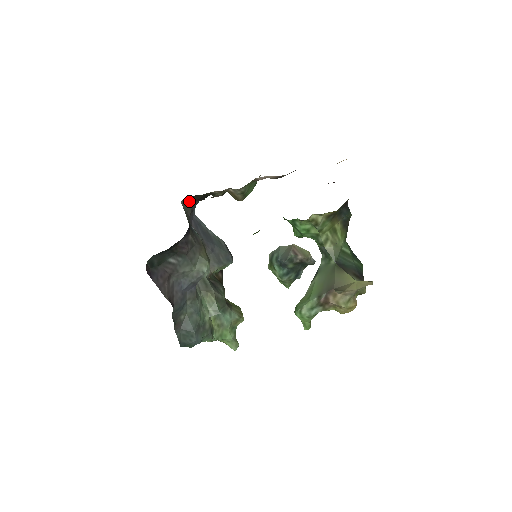
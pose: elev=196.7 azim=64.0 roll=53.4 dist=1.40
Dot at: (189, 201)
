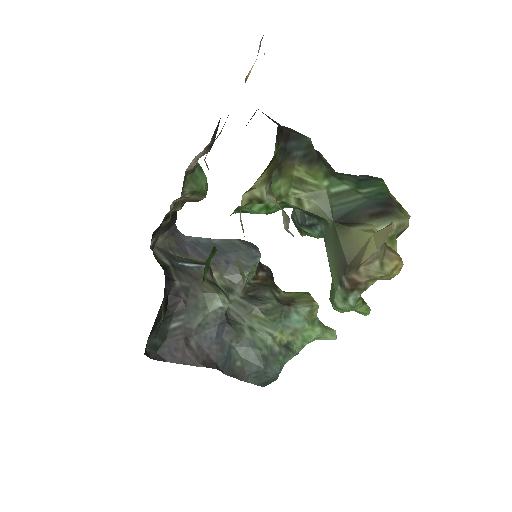
Dot at: (161, 235)
